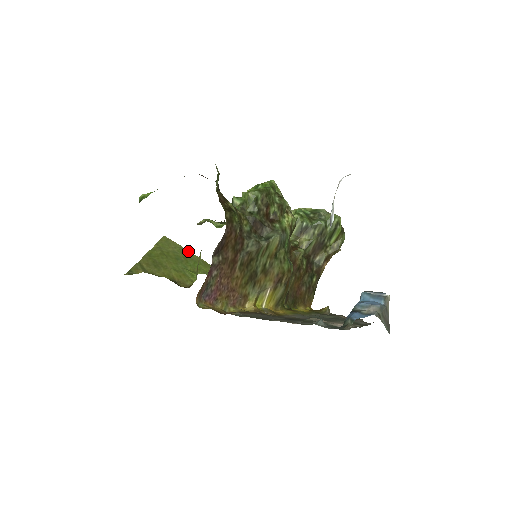
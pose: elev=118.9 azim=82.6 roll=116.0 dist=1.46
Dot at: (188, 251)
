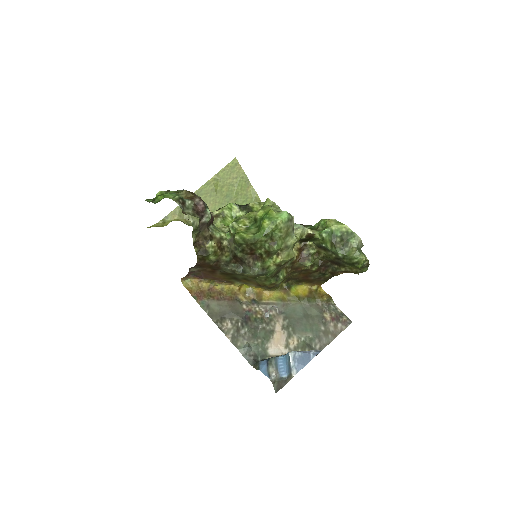
Dot at: (249, 182)
